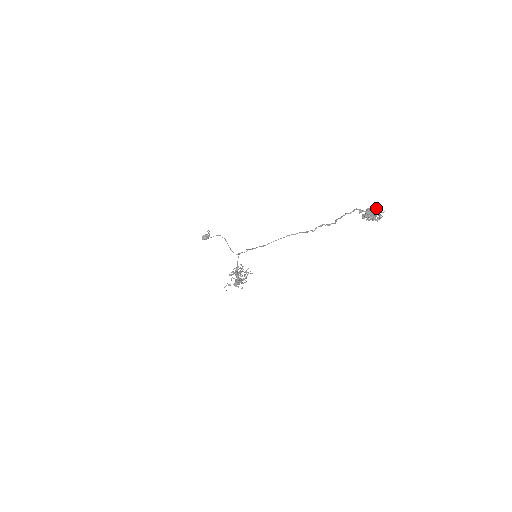
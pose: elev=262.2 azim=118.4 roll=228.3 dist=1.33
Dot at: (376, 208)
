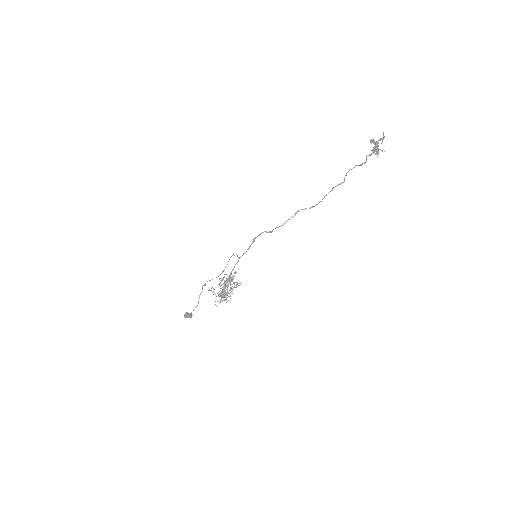
Dot at: (379, 149)
